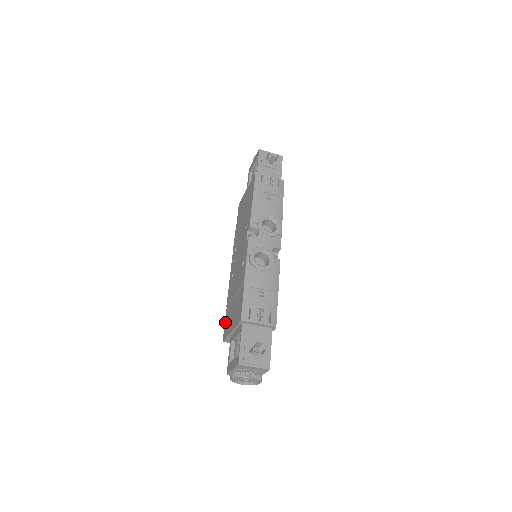
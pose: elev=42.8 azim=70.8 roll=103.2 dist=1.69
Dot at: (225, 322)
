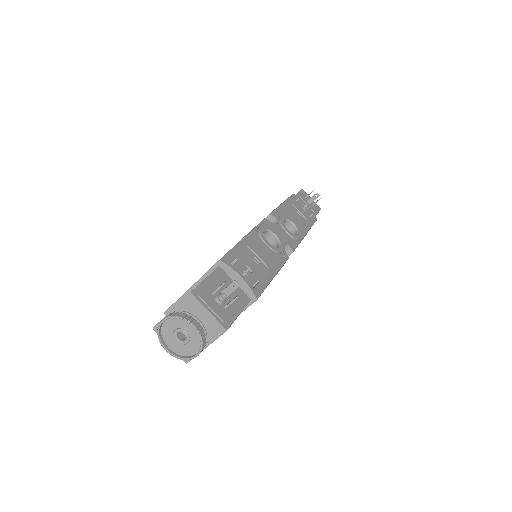
Dot at: occluded
